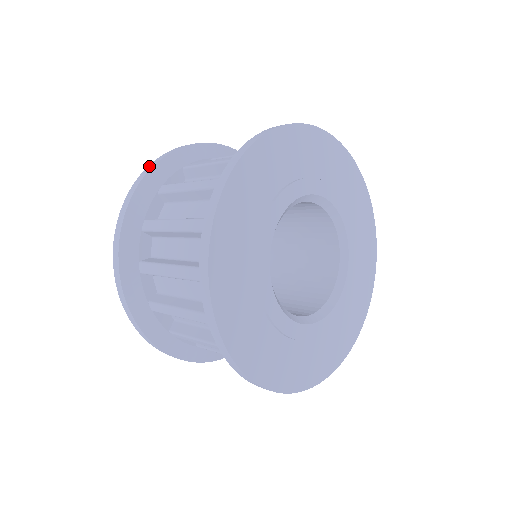
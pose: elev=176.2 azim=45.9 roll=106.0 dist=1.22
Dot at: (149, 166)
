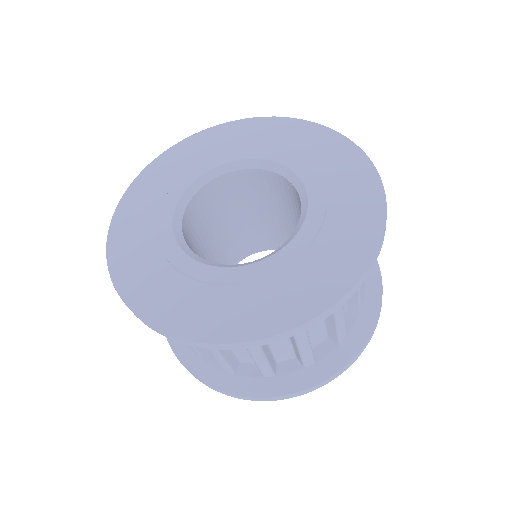
Dot at: occluded
